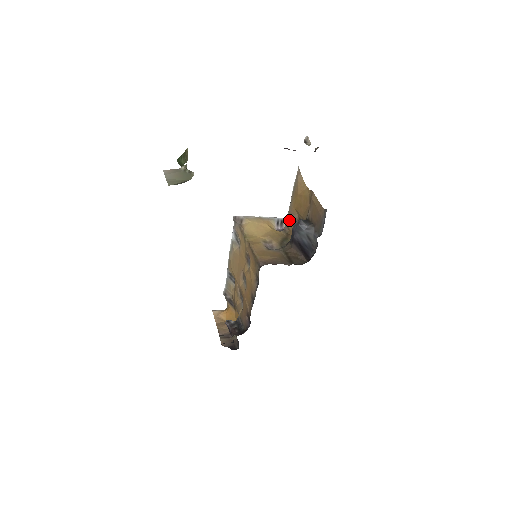
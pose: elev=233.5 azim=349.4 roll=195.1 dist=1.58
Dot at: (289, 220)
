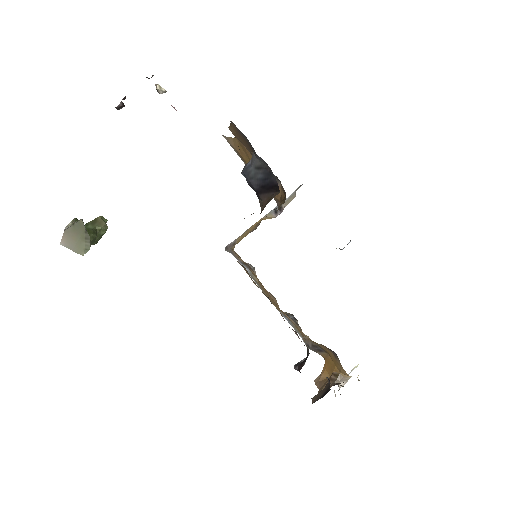
Dot at: occluded
